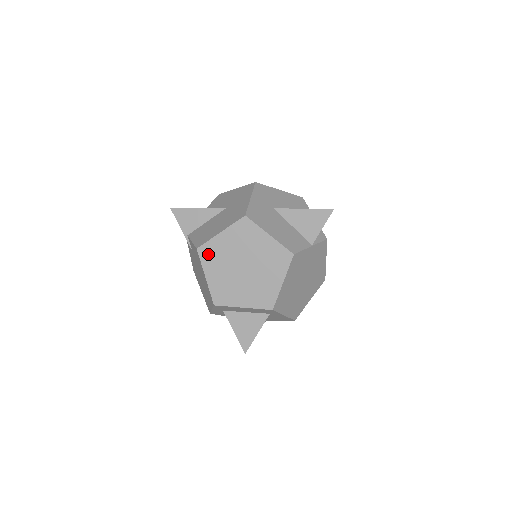
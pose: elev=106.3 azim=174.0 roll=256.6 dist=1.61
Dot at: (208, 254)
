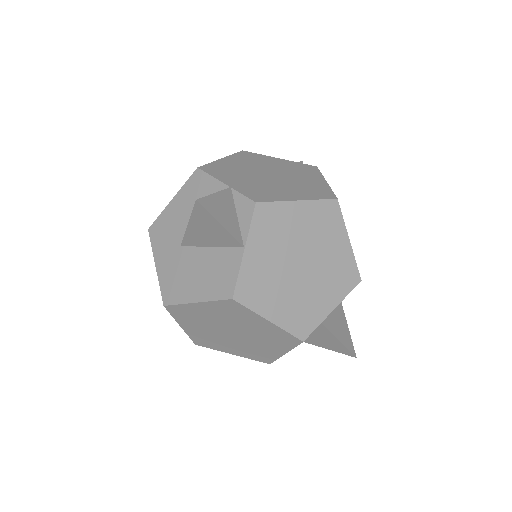
Dot at: (205, 343)
